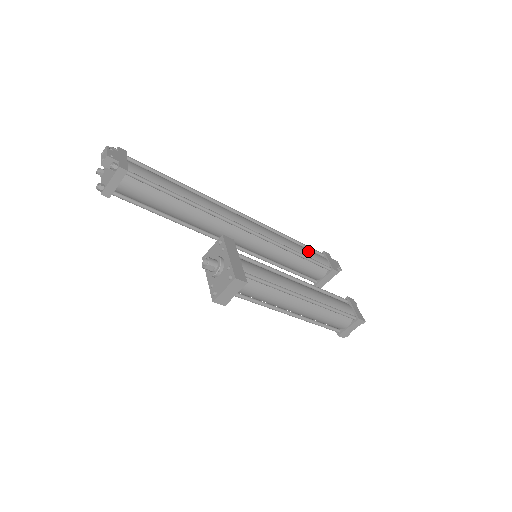
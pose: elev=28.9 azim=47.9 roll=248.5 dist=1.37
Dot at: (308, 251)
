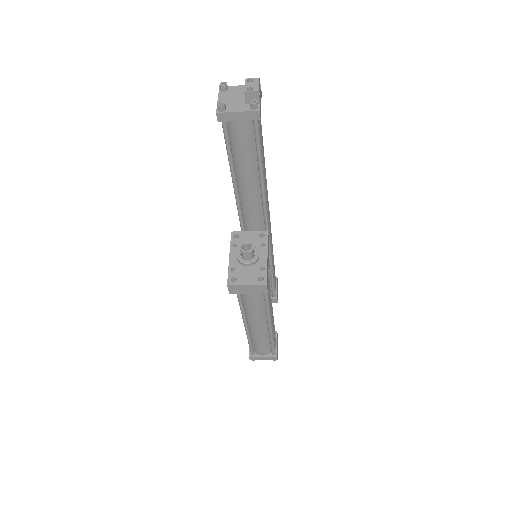
Dot at: occluded
